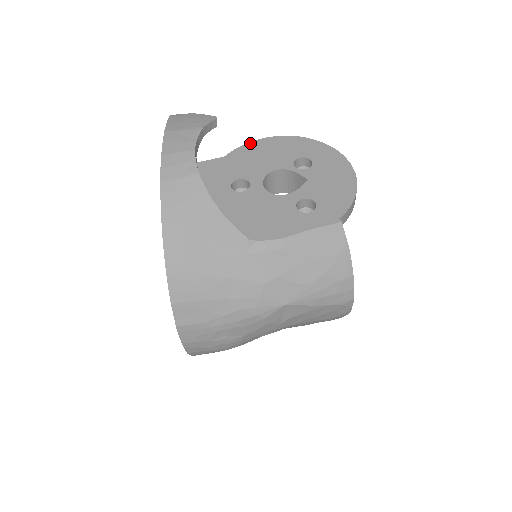
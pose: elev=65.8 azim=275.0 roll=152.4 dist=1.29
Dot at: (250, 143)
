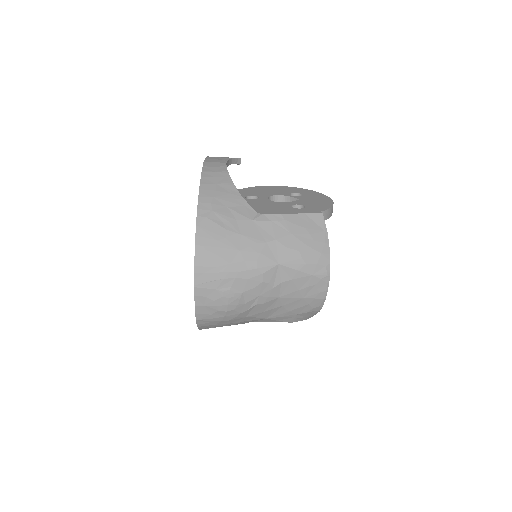
Dot at: (260, 186)
